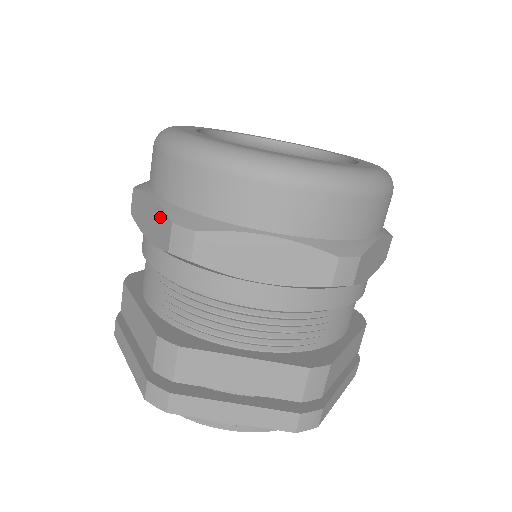
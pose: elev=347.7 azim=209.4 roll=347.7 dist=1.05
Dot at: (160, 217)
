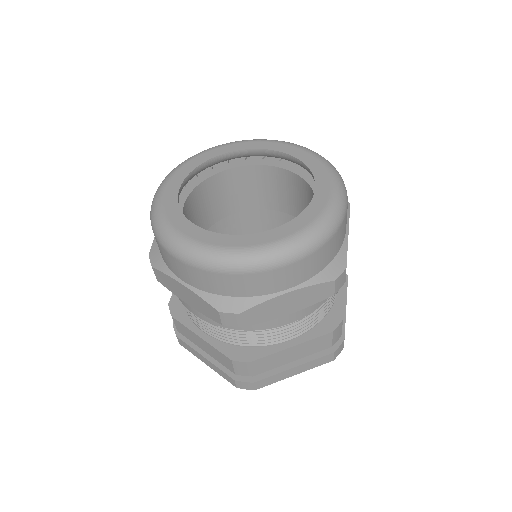
Dot at: (201, 302)
